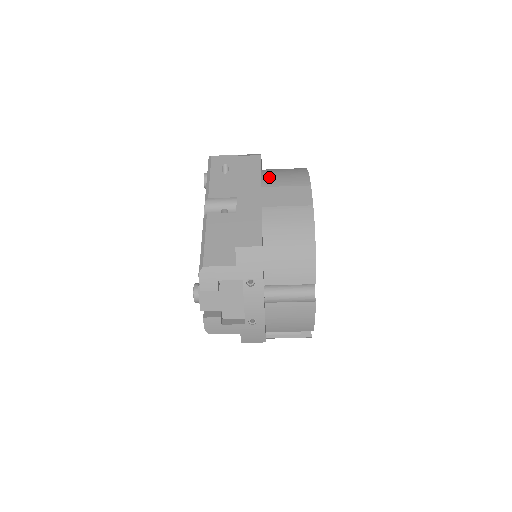
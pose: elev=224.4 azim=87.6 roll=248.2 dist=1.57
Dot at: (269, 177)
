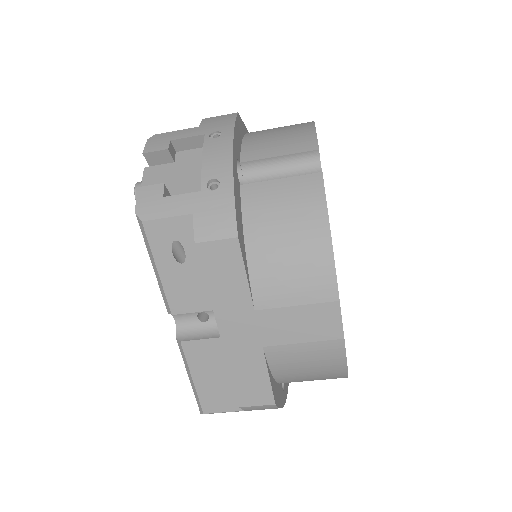
Dot at: (263, 279)
